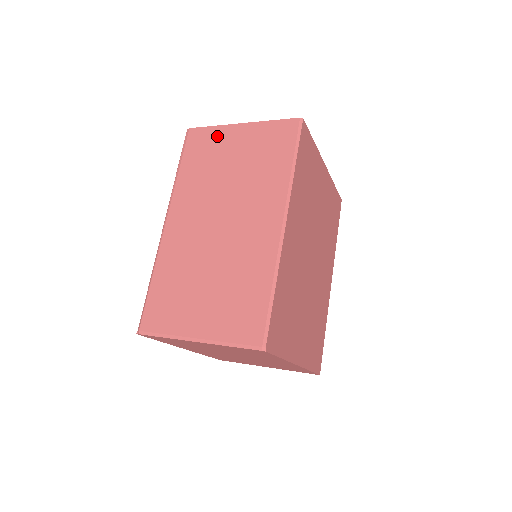
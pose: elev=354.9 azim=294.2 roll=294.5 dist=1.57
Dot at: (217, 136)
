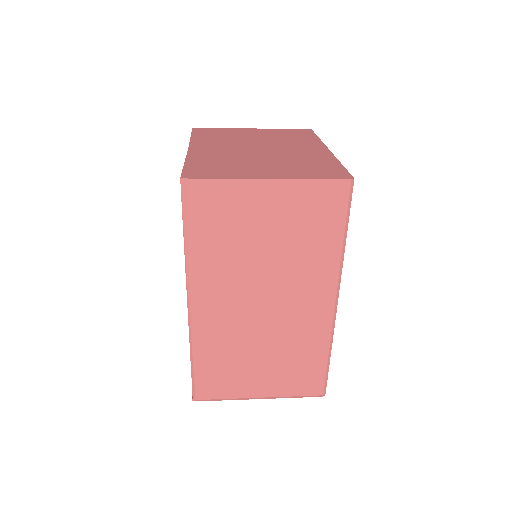
Dot at: (235, 196)
